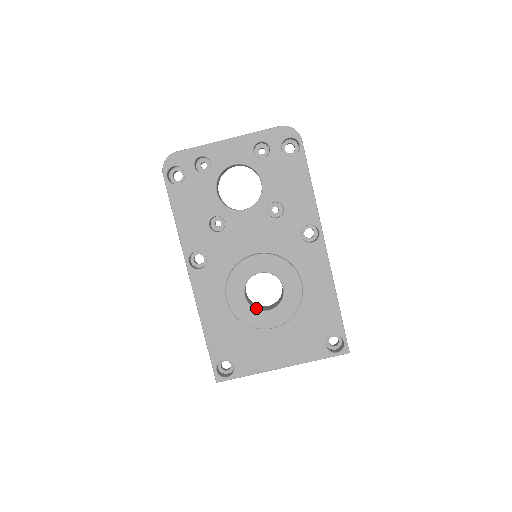
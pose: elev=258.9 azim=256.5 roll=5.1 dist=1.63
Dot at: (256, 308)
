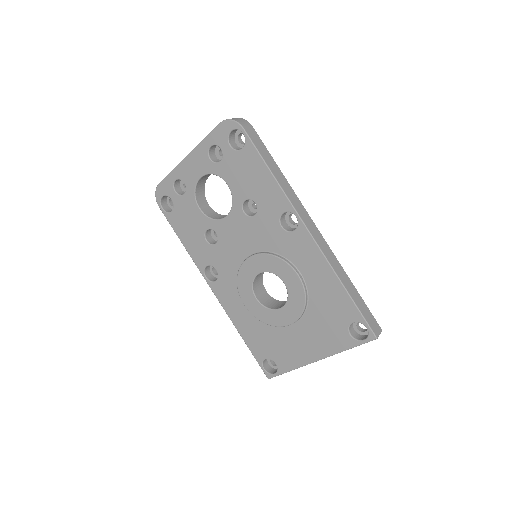
Dot at: (271, 307)
